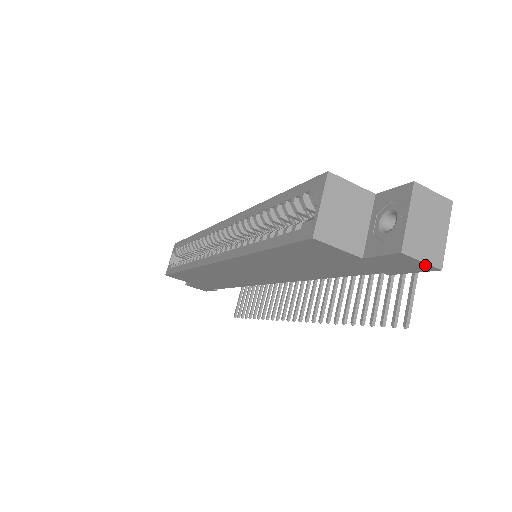
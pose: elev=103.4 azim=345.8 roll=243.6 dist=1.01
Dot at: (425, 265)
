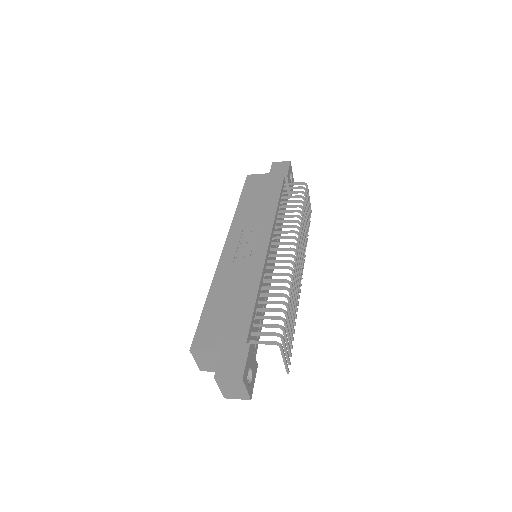
Dot at: (243, 397)
